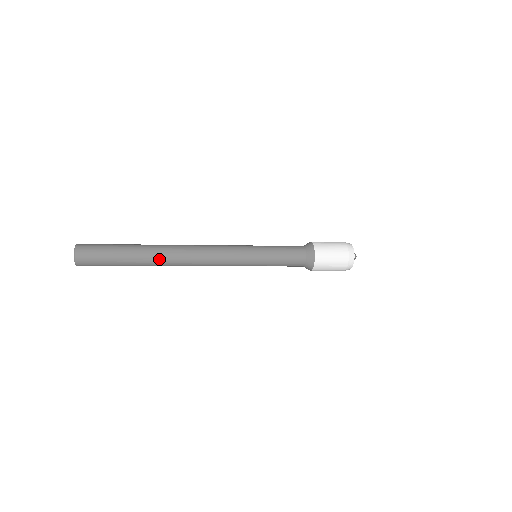
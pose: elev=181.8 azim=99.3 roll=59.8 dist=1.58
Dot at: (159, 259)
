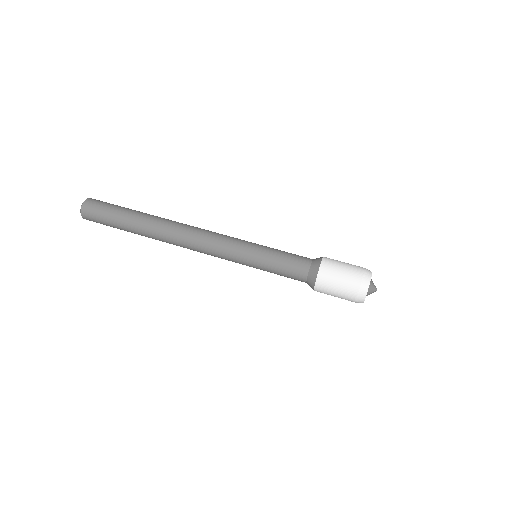
Dot at: (153, 233)
